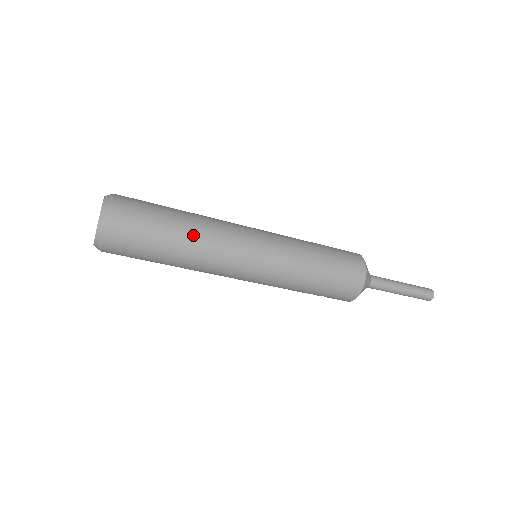
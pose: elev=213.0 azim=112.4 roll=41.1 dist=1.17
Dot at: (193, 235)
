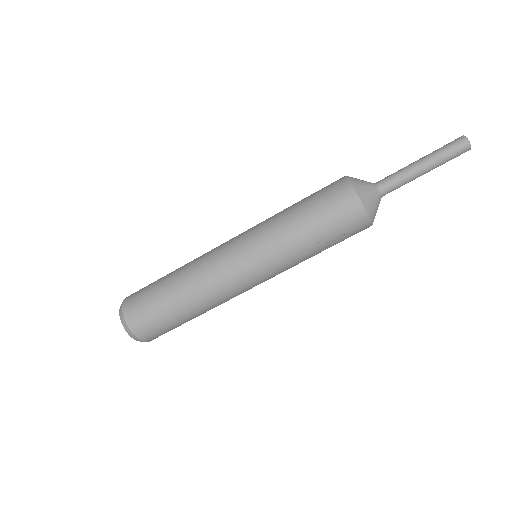
Dot at: (181, 270)
